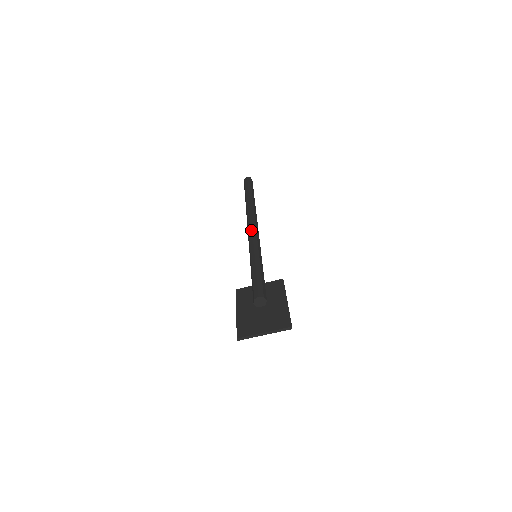
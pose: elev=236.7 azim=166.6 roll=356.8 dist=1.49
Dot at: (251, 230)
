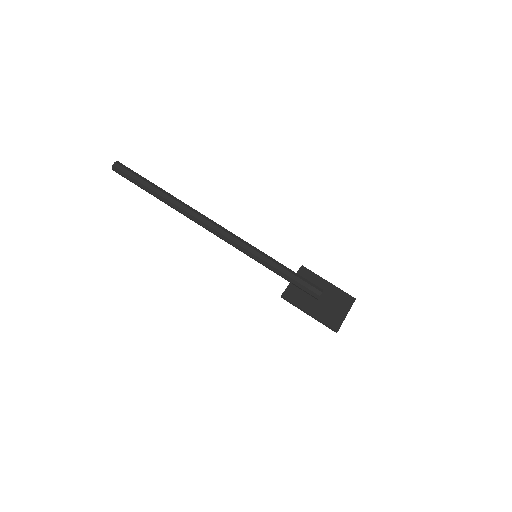
Dot at: (225, 233)
